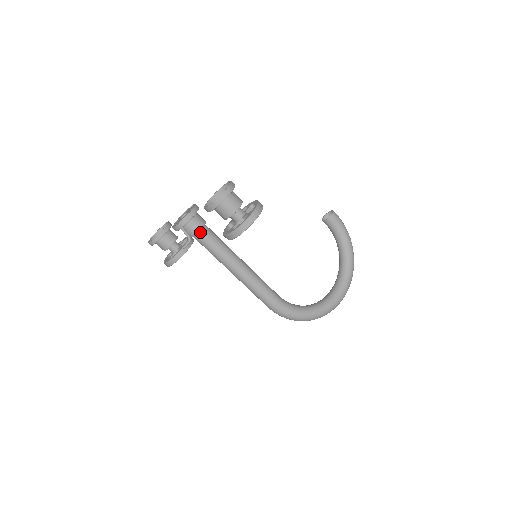
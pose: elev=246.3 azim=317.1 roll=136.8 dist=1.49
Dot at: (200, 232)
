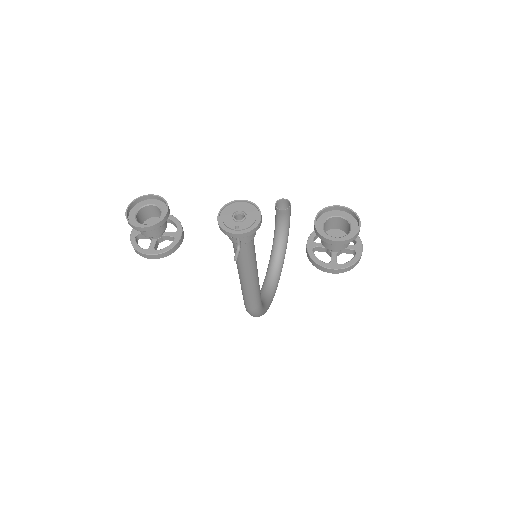
Dot at: (250, 239)
